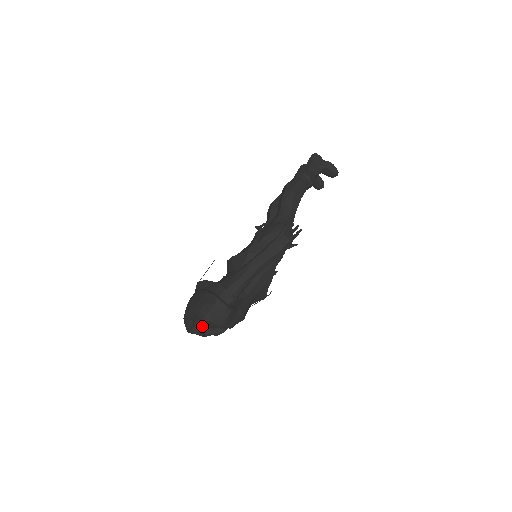
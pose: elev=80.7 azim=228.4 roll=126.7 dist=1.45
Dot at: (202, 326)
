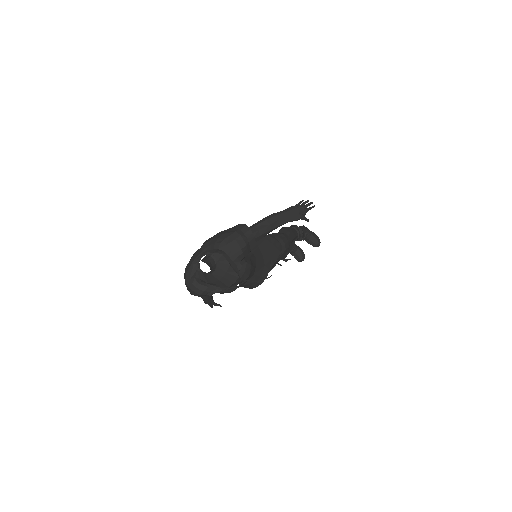
Dot at: (211, 262)
